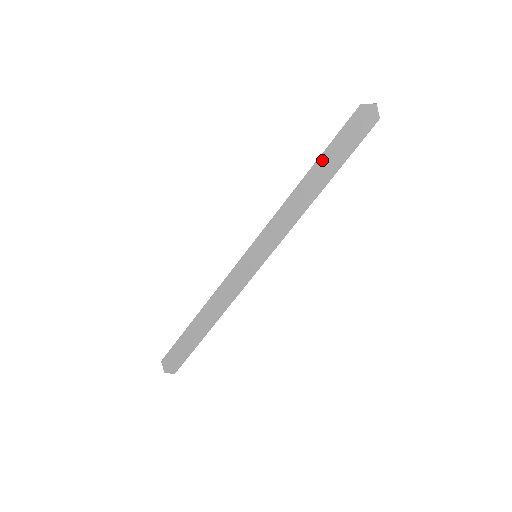
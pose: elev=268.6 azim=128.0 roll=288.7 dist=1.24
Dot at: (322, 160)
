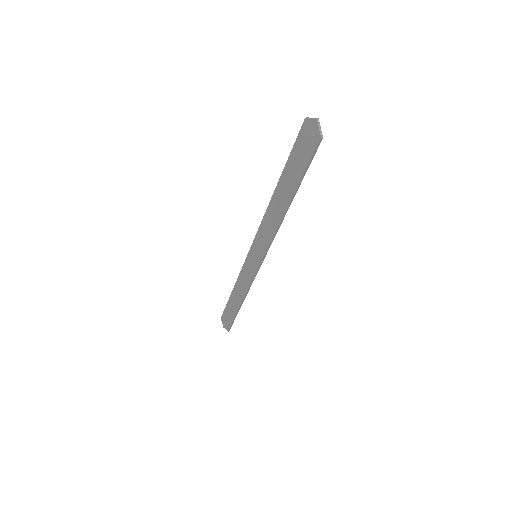
Dot at: (284, 176)
